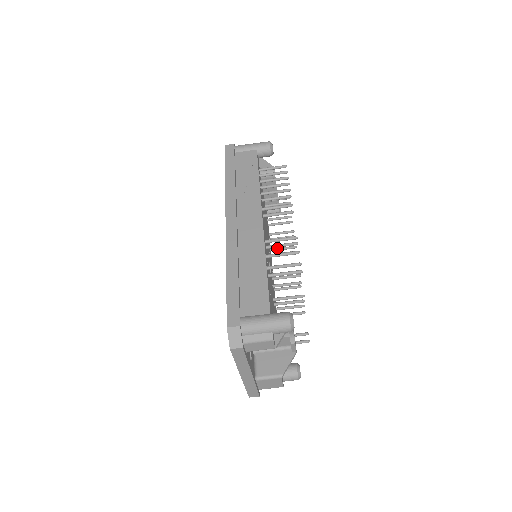
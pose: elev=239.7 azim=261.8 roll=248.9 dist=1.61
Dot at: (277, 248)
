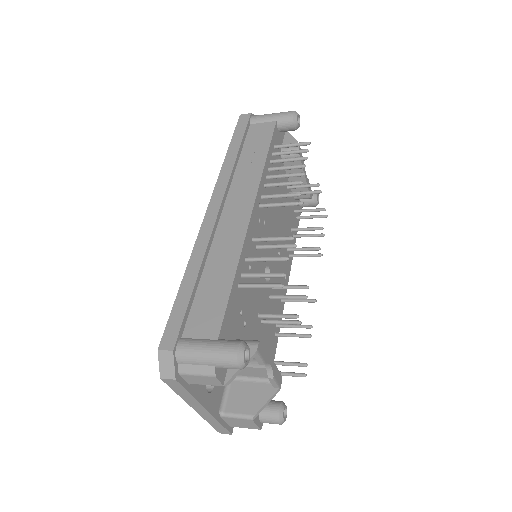
Dot at: (296, 248)
